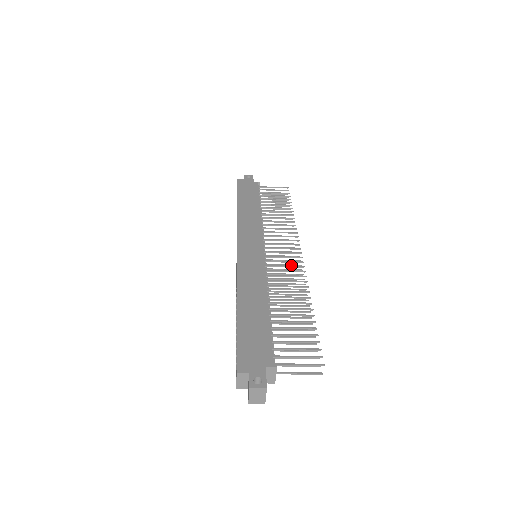
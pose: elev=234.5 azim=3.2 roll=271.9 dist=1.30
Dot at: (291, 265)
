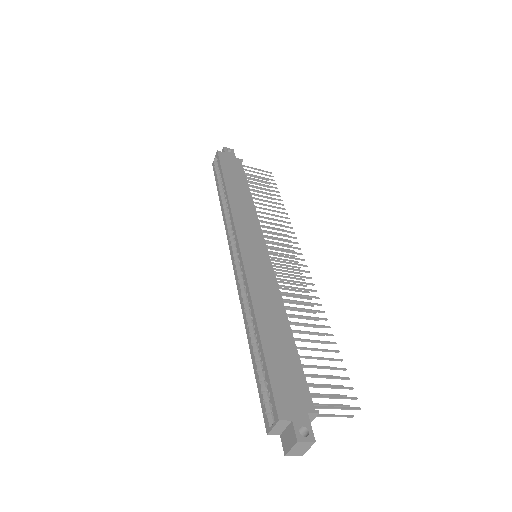
Dot at: (292, 272)
